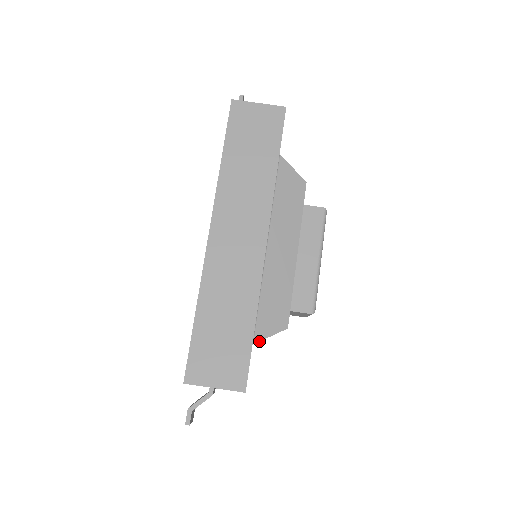
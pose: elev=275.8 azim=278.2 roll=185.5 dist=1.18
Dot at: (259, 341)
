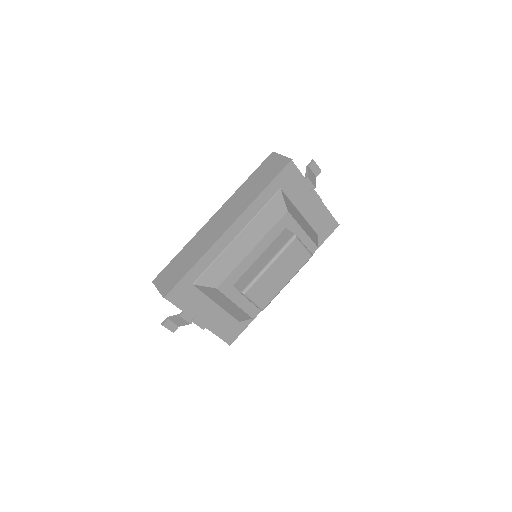
Dot at: (197, 285)
